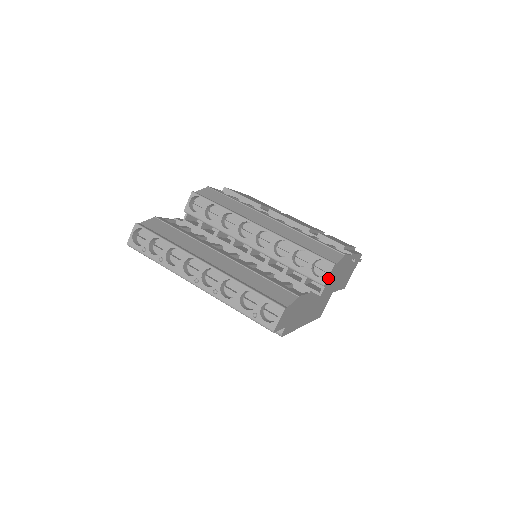
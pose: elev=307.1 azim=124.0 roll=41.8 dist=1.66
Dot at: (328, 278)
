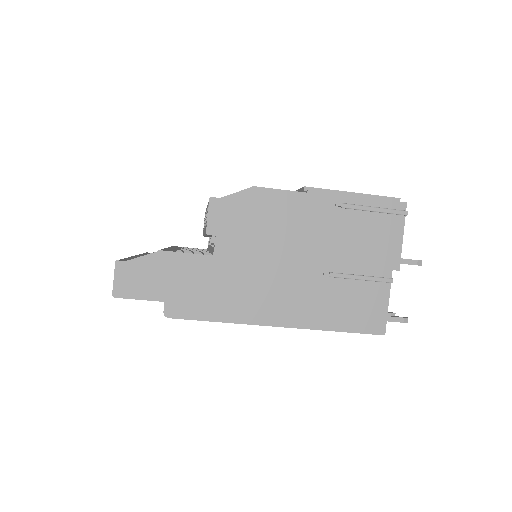
Dot at: (212, 221)
